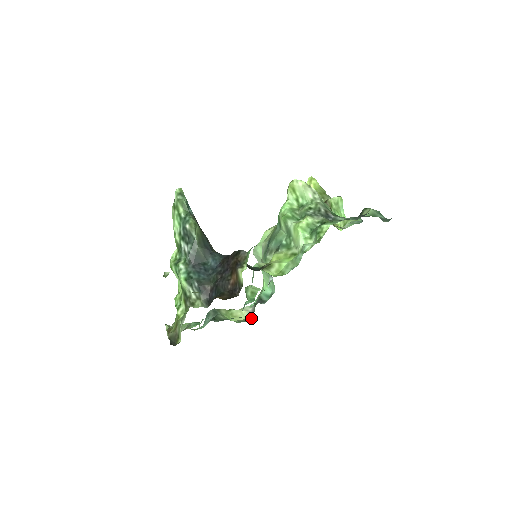
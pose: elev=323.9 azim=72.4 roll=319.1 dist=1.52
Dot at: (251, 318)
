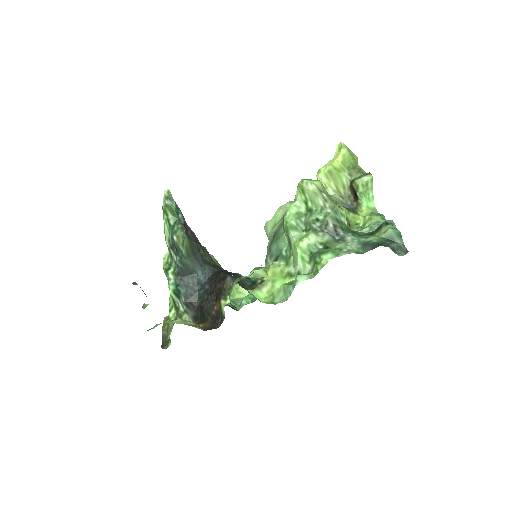
Dot at: (255, 298)
